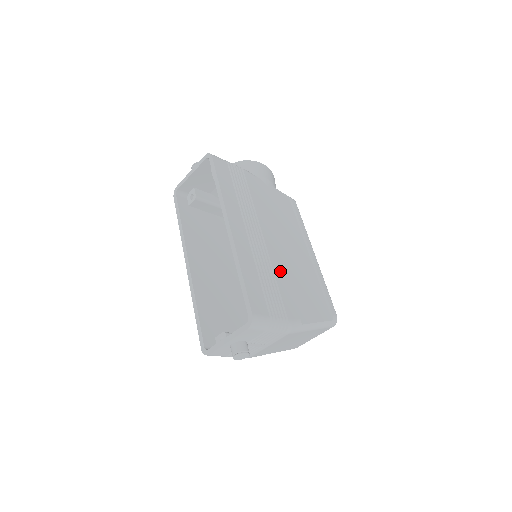
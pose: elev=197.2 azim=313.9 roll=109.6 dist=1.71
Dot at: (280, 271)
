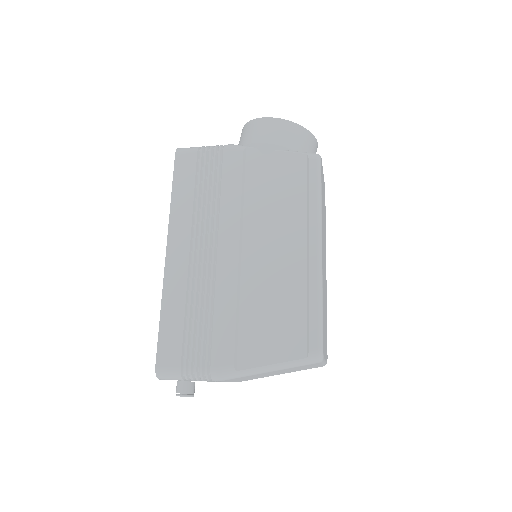
Dot at: (227, 297)
